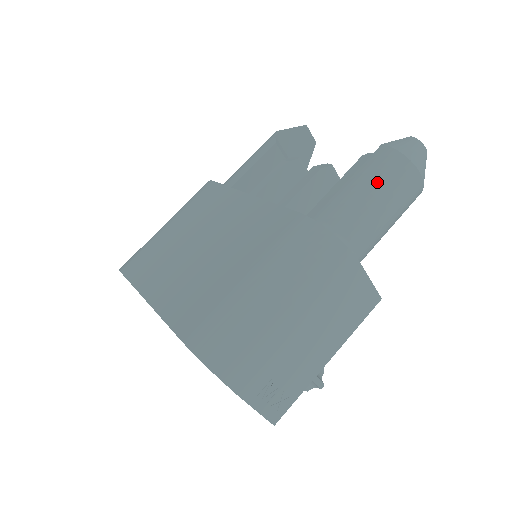
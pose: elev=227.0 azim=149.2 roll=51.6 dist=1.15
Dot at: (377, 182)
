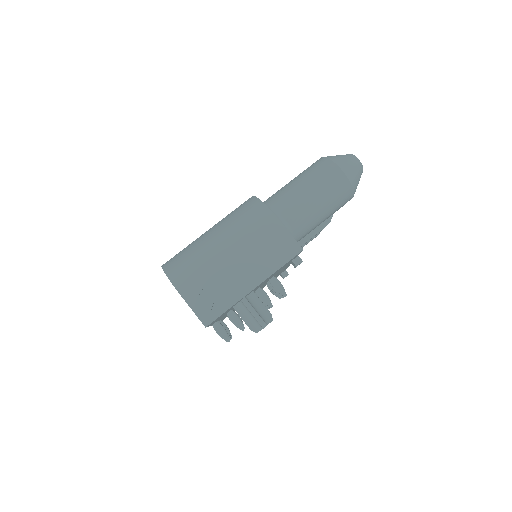
Dot at: (305, 175)
